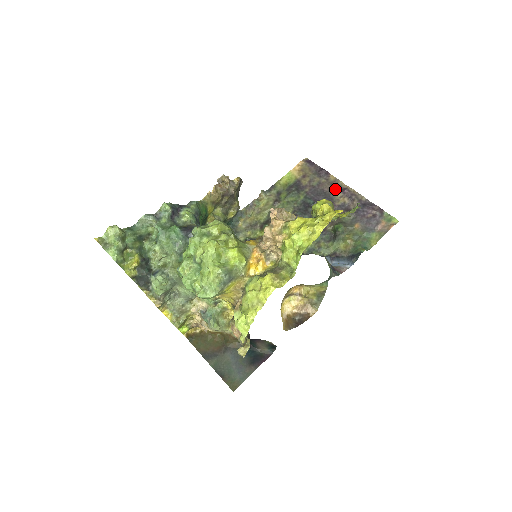
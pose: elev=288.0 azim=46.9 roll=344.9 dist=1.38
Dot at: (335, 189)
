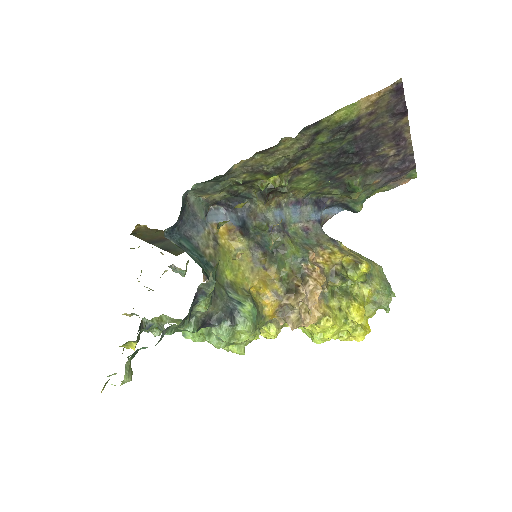
Dot at: (393, 138)
